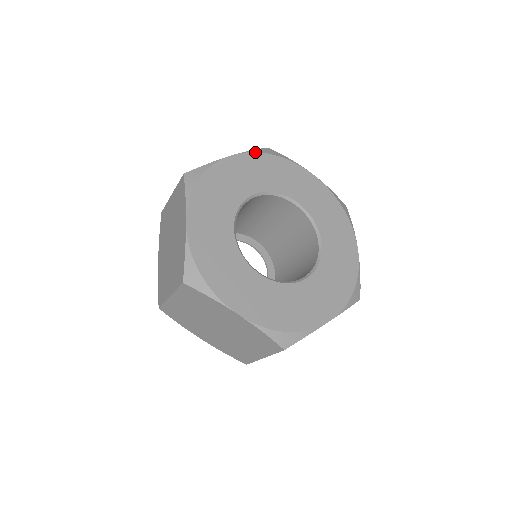
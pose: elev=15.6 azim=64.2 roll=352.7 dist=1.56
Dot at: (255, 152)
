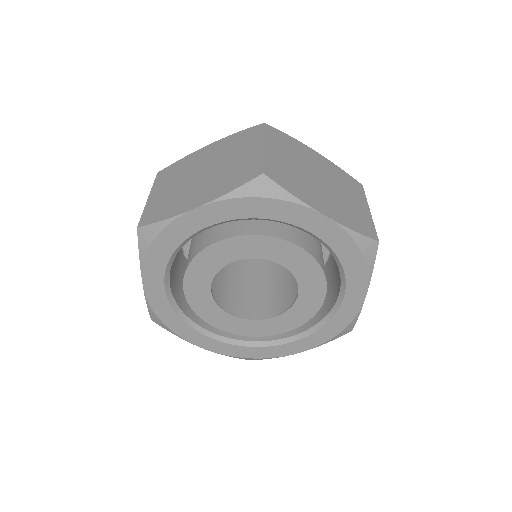
Dot at: occluded
